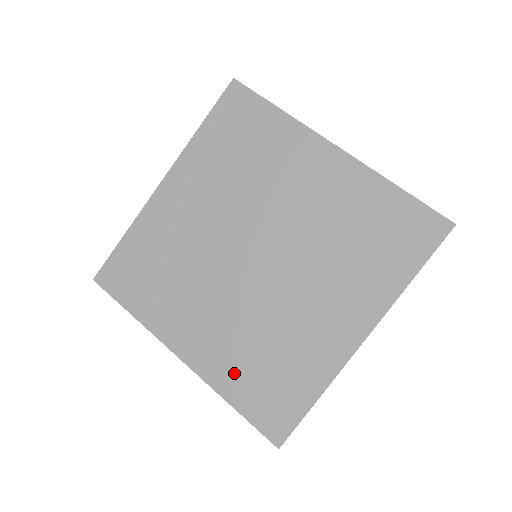
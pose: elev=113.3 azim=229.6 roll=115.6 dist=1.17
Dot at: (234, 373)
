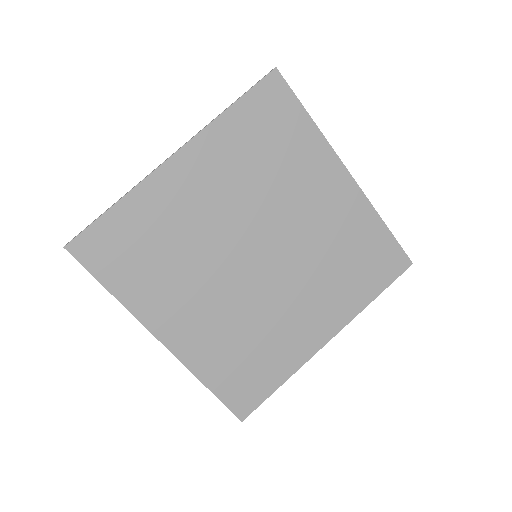
Dot at: (215, 360)
